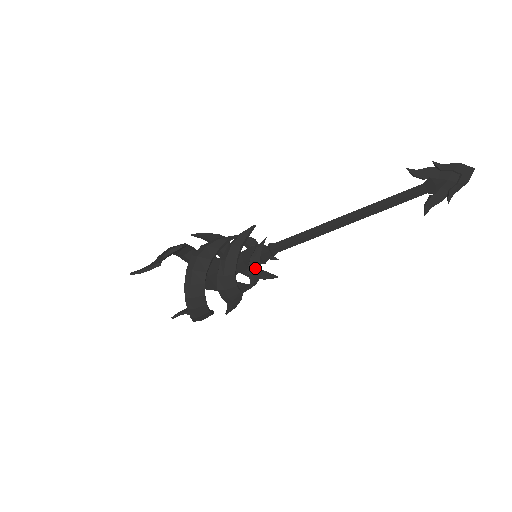
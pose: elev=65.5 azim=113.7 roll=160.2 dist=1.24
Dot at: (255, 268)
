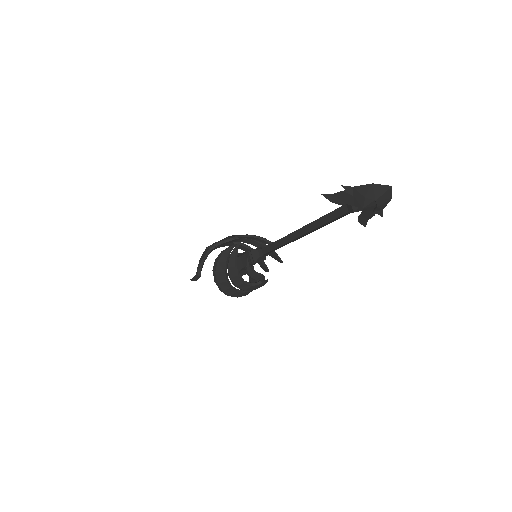
Dot at: (254, 277)
